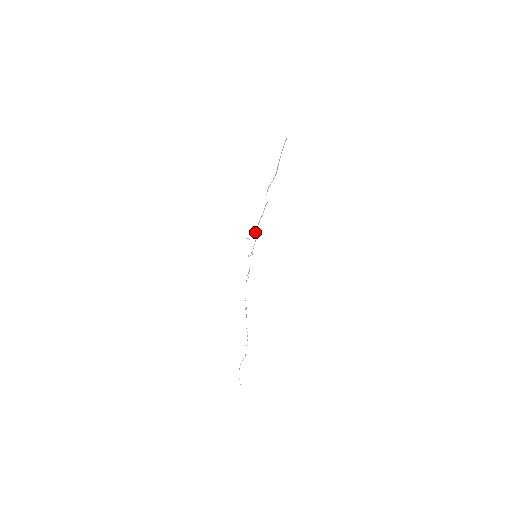
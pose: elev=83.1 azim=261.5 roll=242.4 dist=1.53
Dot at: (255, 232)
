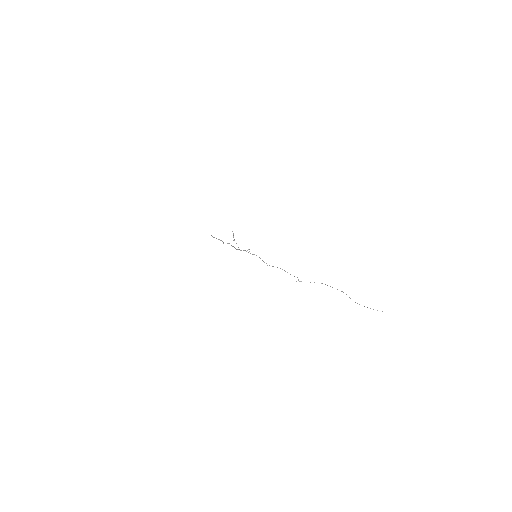
Dot at: occluded
